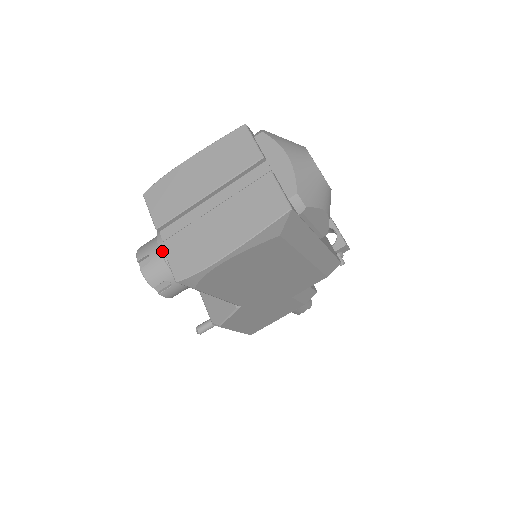
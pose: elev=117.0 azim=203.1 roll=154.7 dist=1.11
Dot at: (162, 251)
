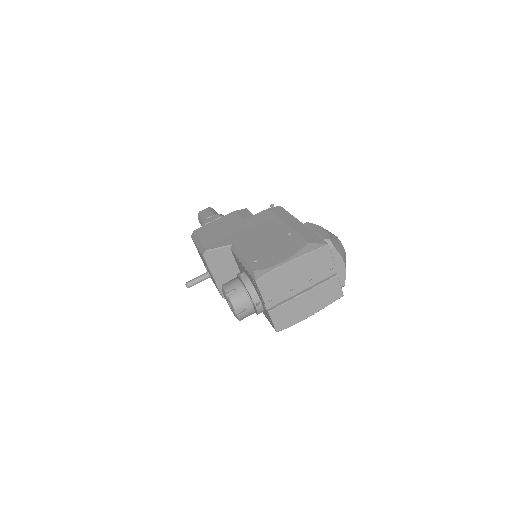
Dot at: (257, 307)
